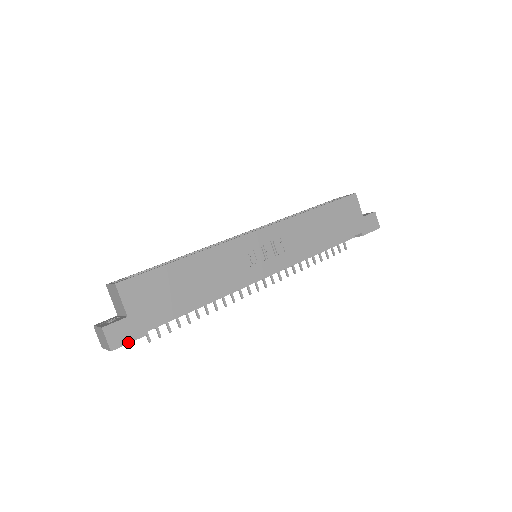
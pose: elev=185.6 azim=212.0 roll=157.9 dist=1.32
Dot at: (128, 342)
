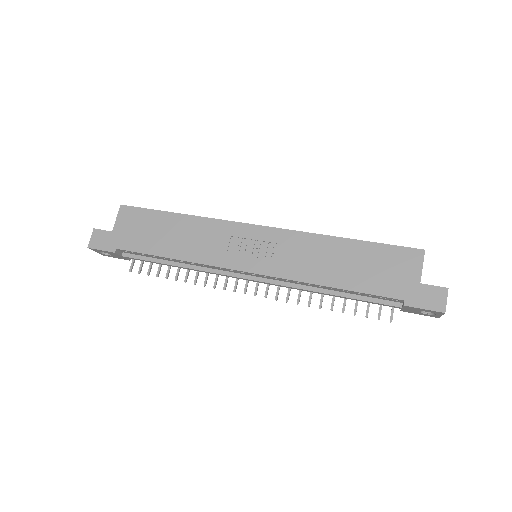
Dot at: (101, 249)
